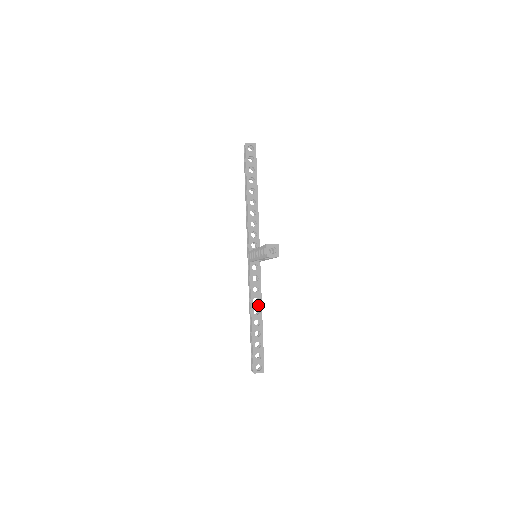
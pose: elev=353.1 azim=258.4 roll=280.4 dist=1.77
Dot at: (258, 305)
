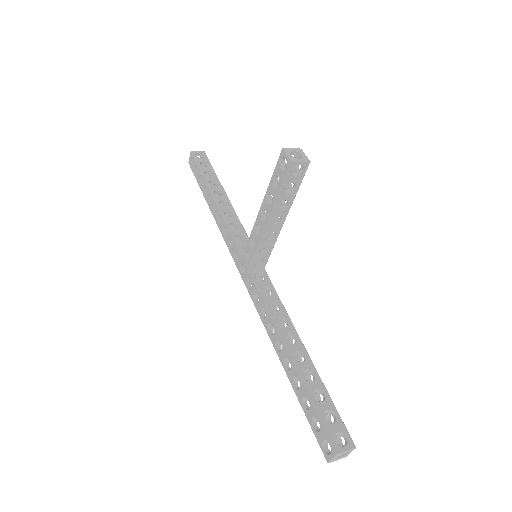
Dot at: (288, 328)
